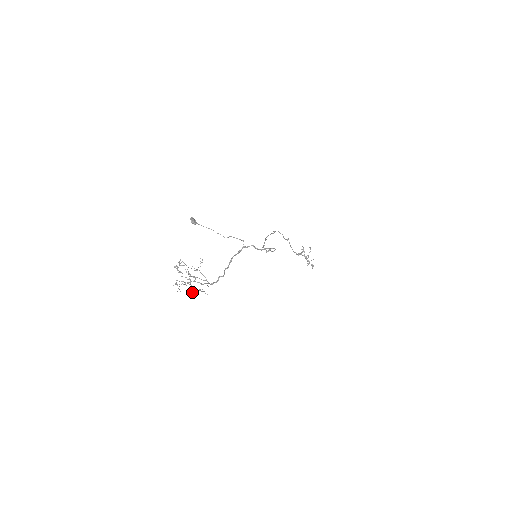
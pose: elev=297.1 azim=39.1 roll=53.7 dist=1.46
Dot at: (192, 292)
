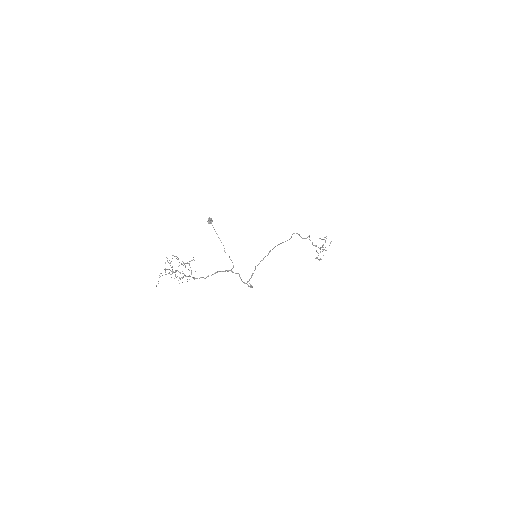
Dot at: occluded
